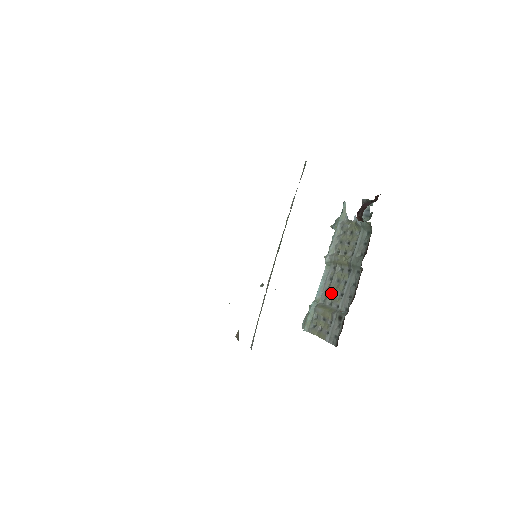
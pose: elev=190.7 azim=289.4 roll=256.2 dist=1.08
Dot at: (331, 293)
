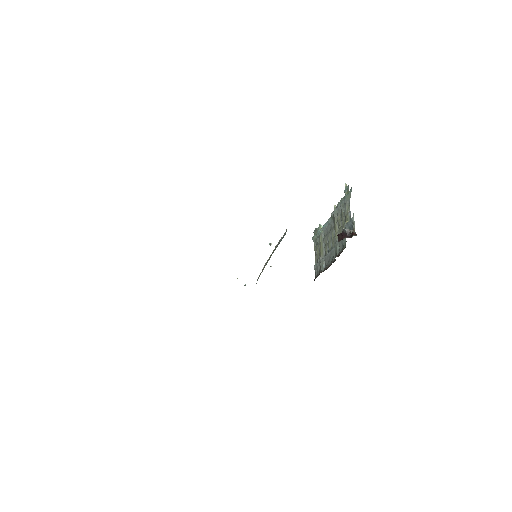
Dot at: (327, 239)
